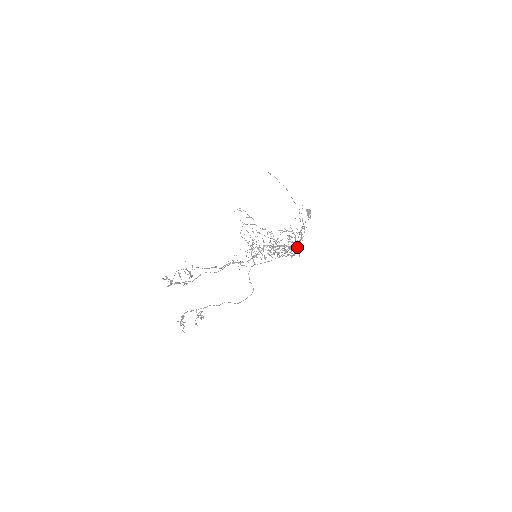
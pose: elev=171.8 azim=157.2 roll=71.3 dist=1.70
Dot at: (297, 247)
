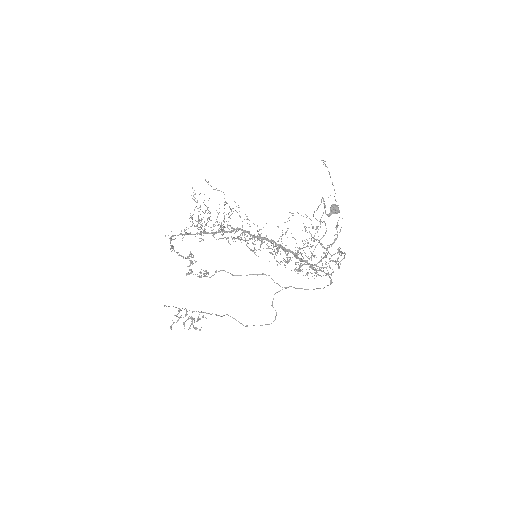
Dot at: occluded
